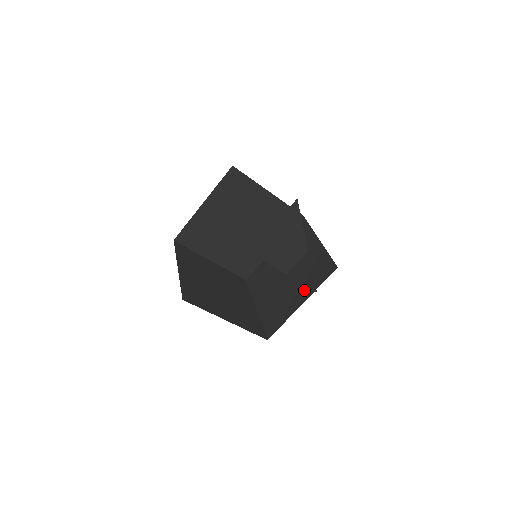
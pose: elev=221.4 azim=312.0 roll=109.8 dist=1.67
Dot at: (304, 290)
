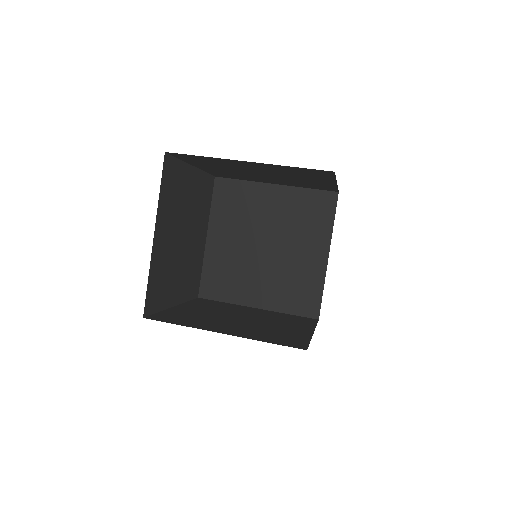
Dot at: (271, 296)
